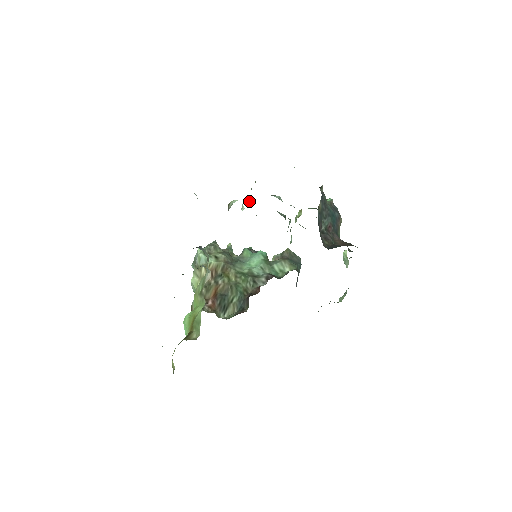
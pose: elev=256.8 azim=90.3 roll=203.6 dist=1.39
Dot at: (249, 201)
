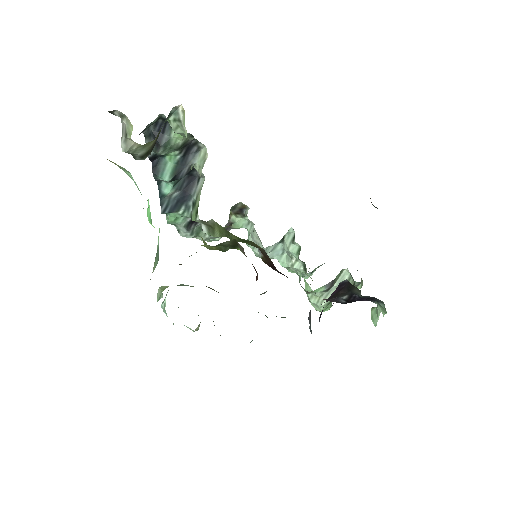
Dot at: (253, 228)
